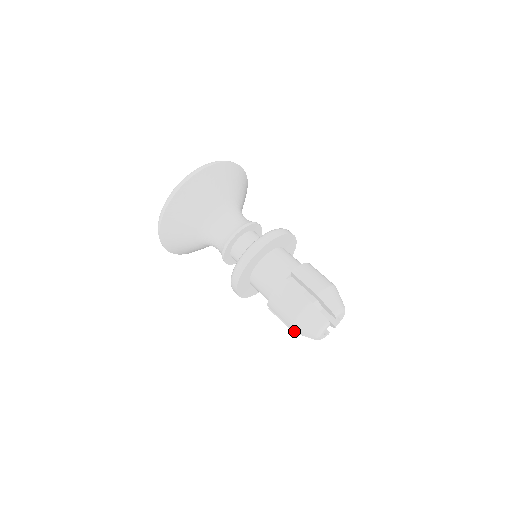
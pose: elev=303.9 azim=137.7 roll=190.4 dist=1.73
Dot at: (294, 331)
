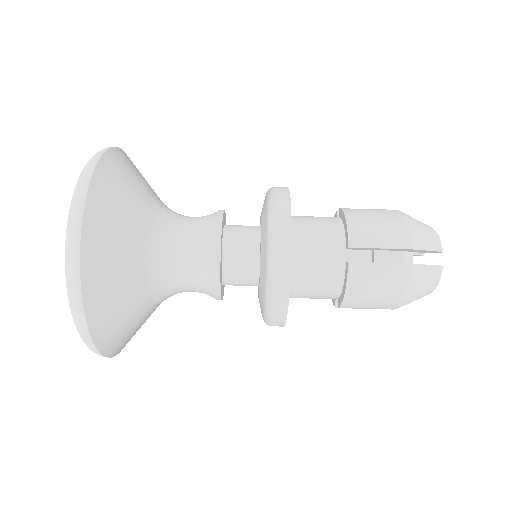
Dot at: occluded
